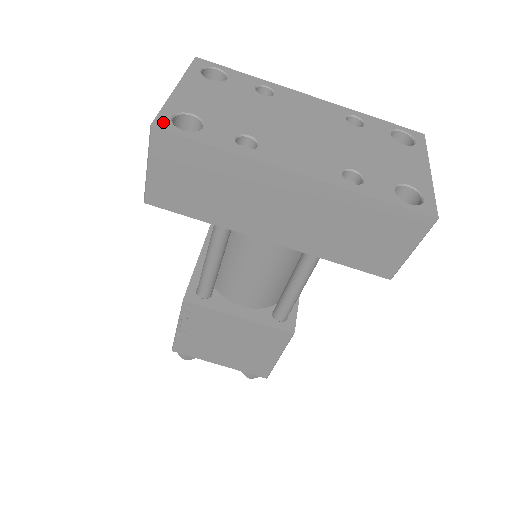
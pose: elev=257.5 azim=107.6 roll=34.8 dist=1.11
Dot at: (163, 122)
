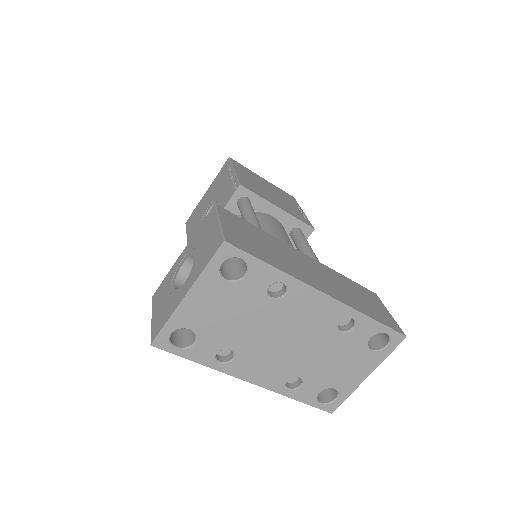
Dot at: (162, 341)
